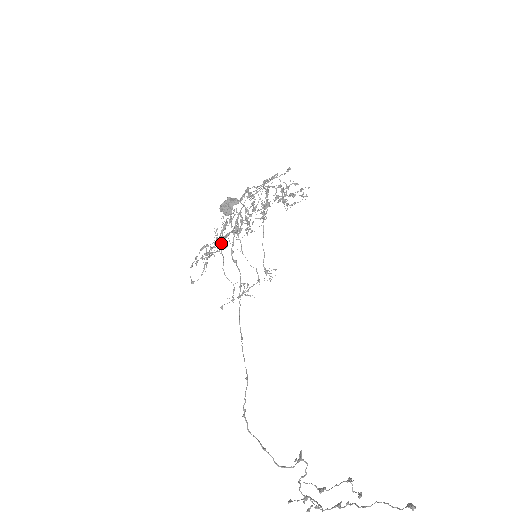
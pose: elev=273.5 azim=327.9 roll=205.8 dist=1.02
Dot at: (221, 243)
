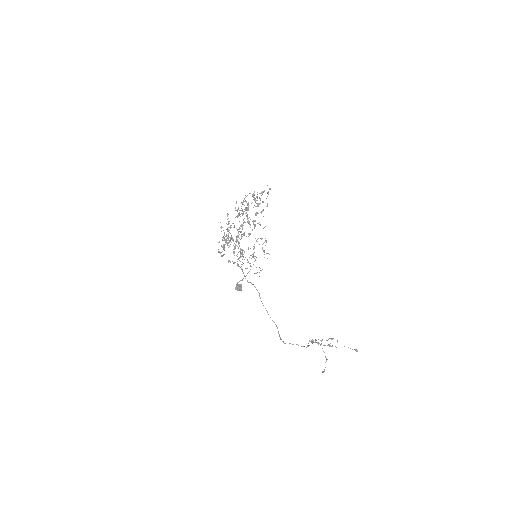
Dot at: occluded
